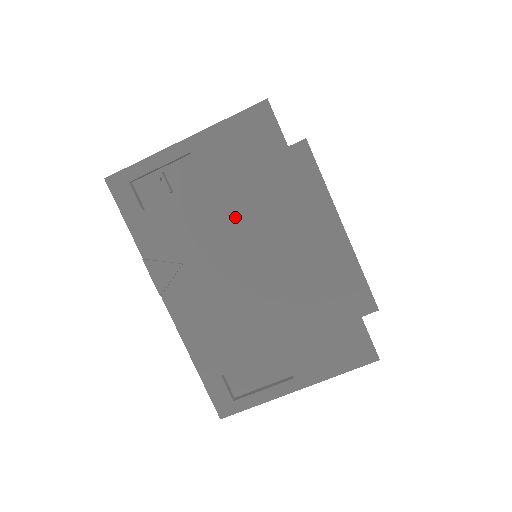
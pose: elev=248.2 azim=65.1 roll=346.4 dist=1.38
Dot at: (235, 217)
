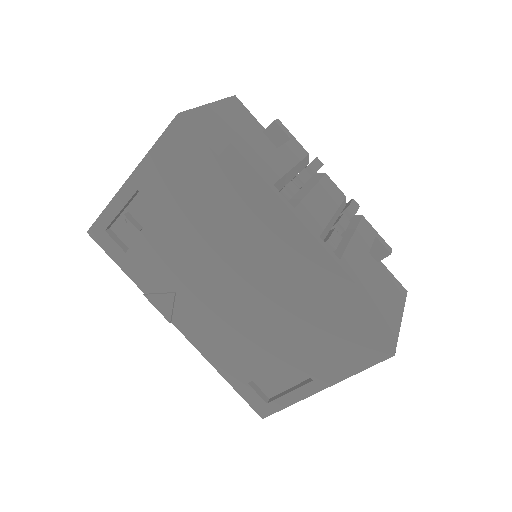
Dot at: (199, 241)
